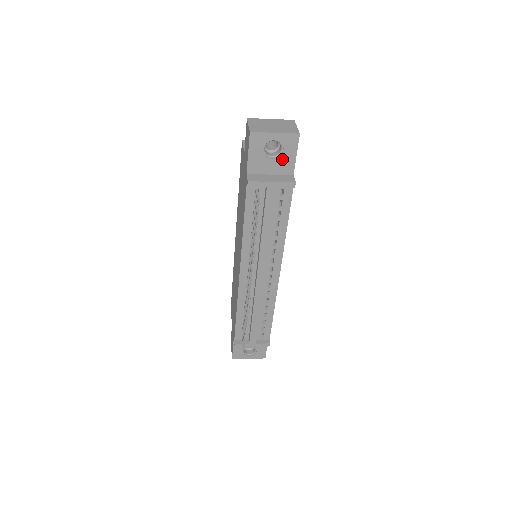
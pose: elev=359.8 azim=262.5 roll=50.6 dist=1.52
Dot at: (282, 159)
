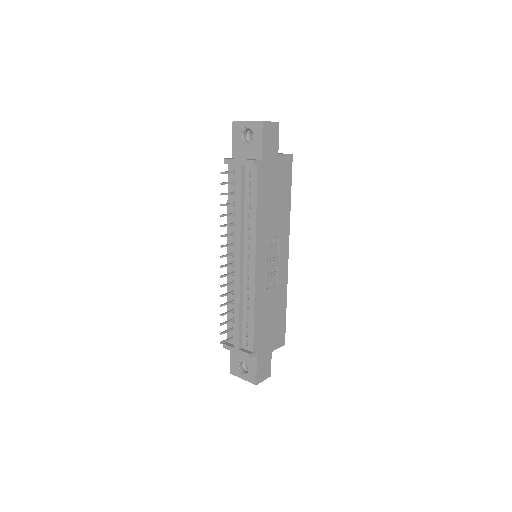
Dot at: (253, 145)
